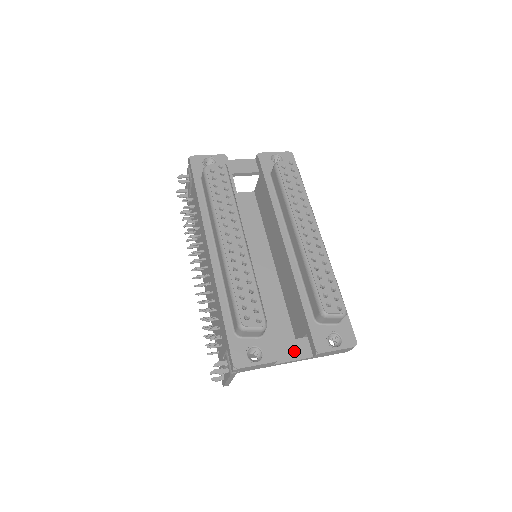
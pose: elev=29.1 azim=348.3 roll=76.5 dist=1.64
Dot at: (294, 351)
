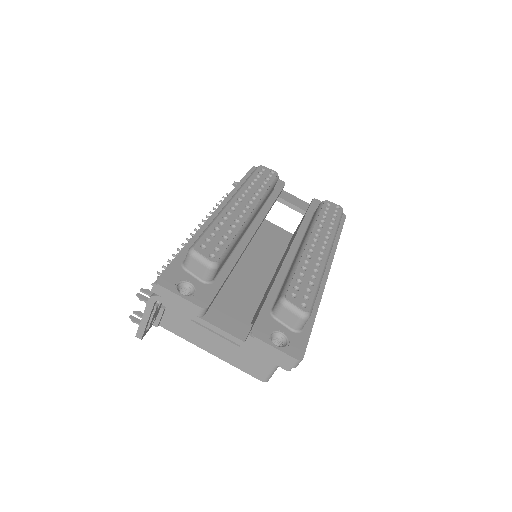
Dot at: (228, 323)
